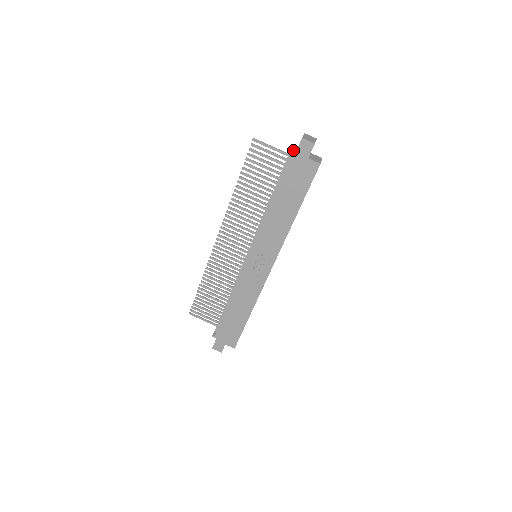
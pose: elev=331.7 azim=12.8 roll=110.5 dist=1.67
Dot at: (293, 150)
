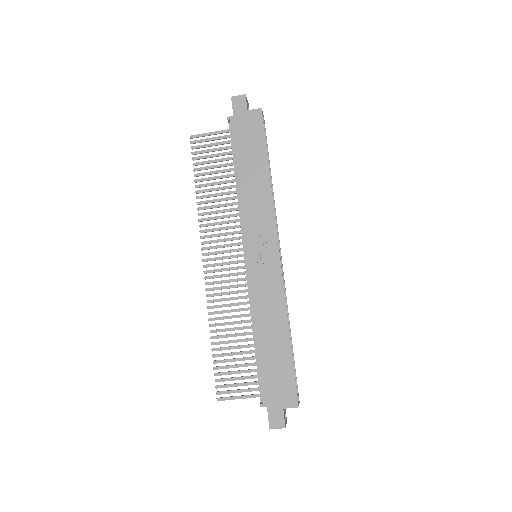
Dot at: occluded
